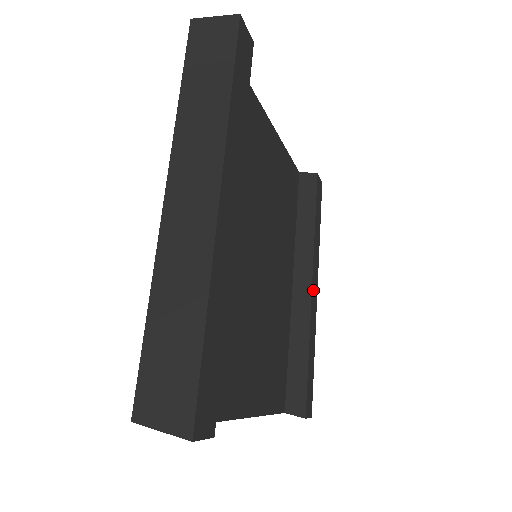
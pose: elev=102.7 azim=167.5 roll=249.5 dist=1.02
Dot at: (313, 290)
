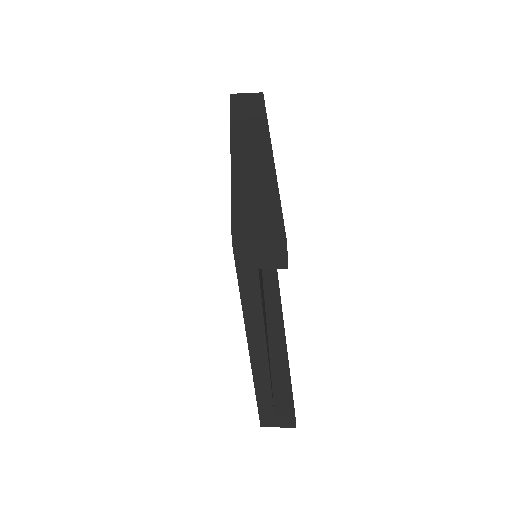
Dot at: occluded
